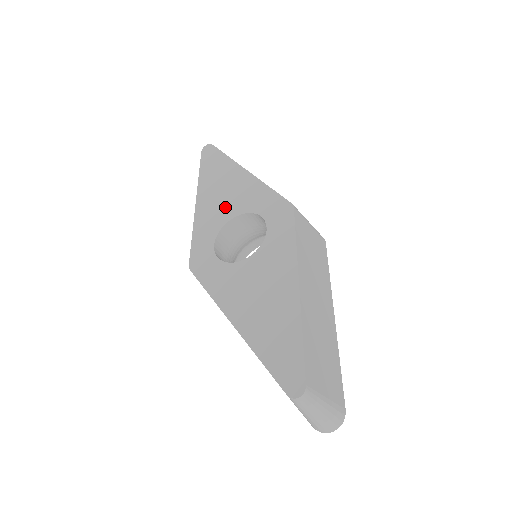
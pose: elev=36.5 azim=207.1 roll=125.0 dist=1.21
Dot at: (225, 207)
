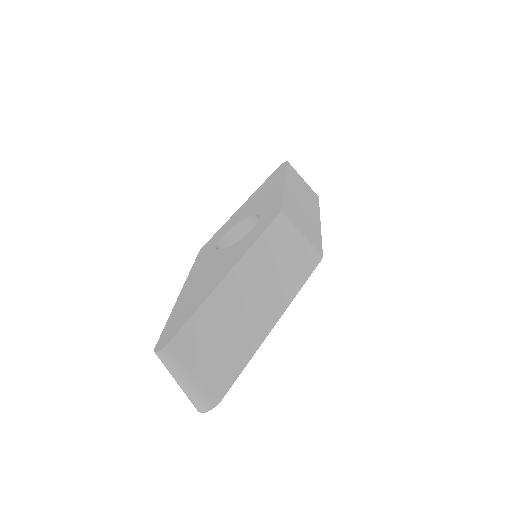
Dot at: (251, 209)
